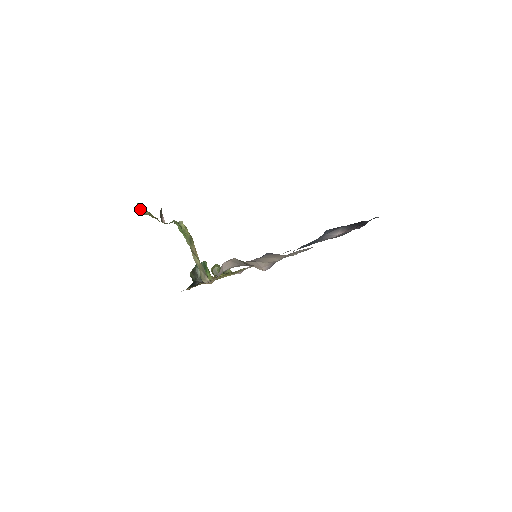
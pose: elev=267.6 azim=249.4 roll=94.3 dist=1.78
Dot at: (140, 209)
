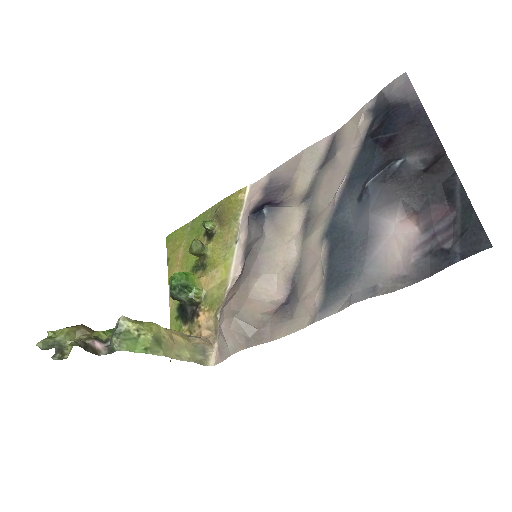
Dot at: (49, 347)
